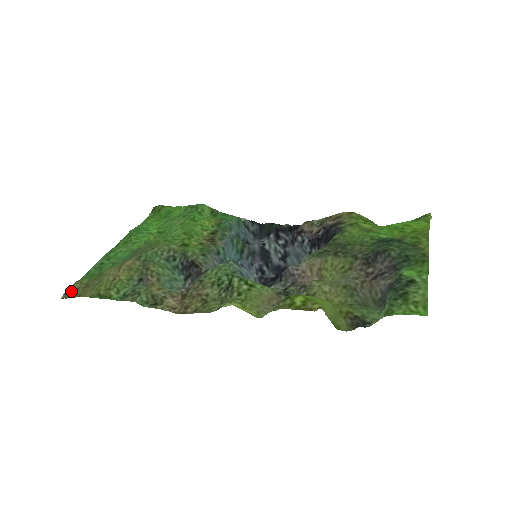
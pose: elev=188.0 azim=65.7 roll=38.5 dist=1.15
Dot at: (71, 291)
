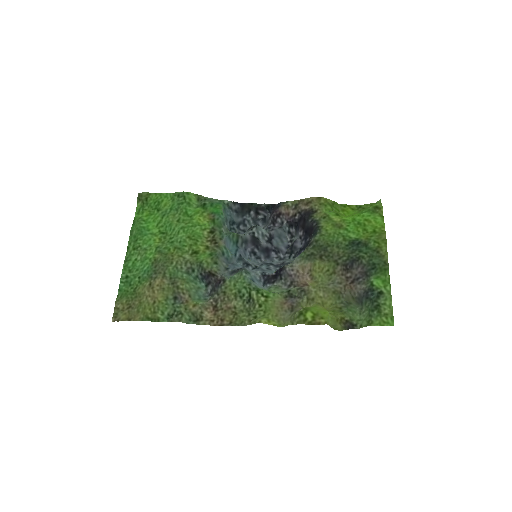
Dot at: (118, 314)
